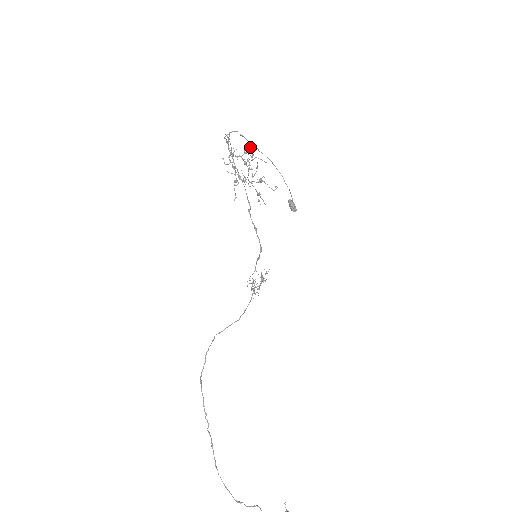
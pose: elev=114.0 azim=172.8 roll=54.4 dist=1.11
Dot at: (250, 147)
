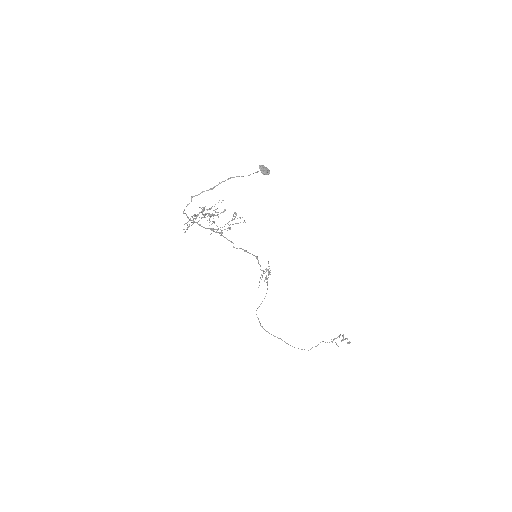
Dot at: occluded
